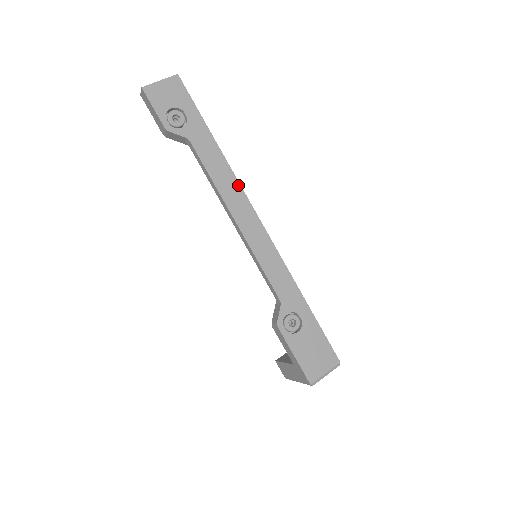
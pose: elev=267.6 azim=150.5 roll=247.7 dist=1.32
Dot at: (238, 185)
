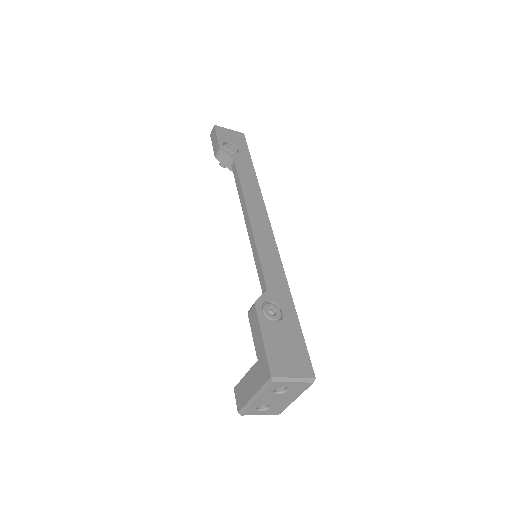
Dot at: (262, 200)
